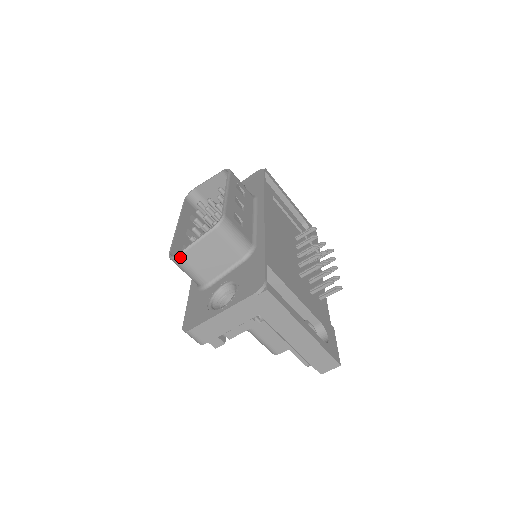
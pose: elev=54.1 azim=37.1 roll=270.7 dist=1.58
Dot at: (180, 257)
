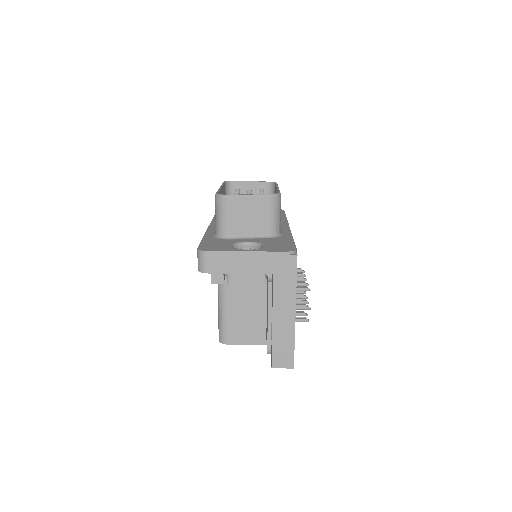
Dot at: (229, 198)
